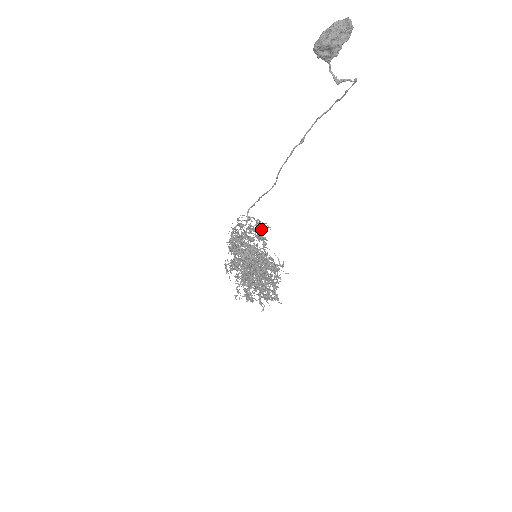
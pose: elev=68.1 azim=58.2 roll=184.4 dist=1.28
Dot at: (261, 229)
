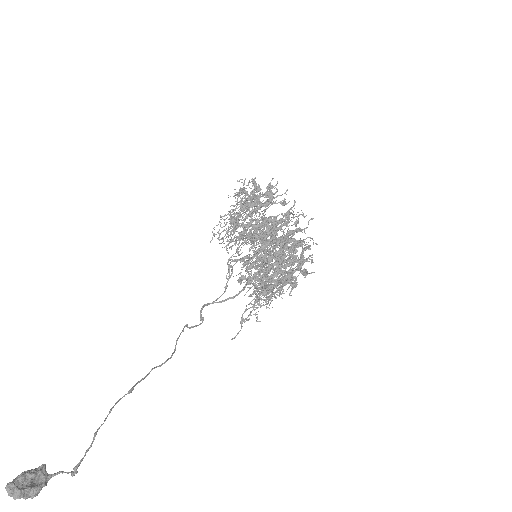
Dot at: (245, 203)
